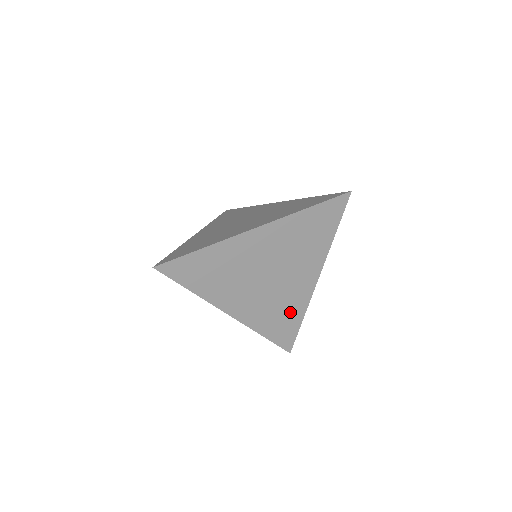
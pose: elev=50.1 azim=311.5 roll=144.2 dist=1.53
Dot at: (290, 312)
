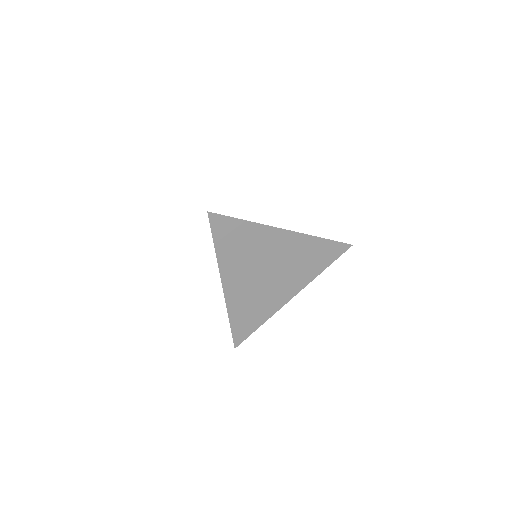
Dot at: (259, 312)
